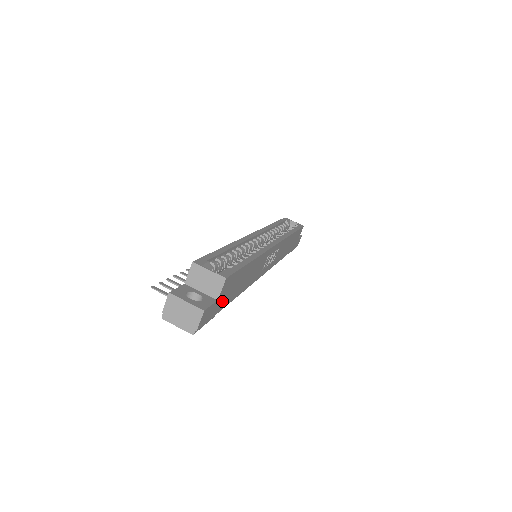
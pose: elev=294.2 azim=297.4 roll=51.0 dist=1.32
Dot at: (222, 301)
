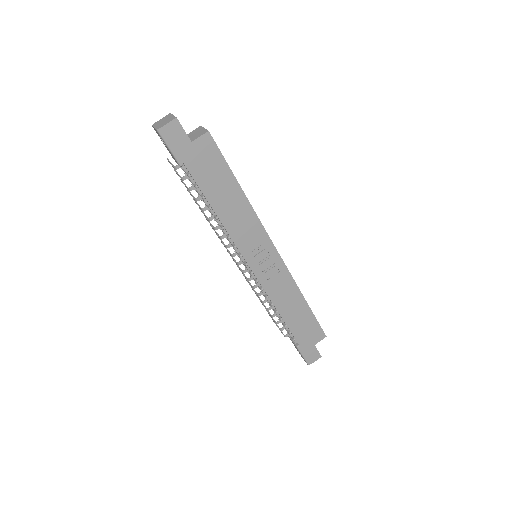
Dot at: (195, 160)
